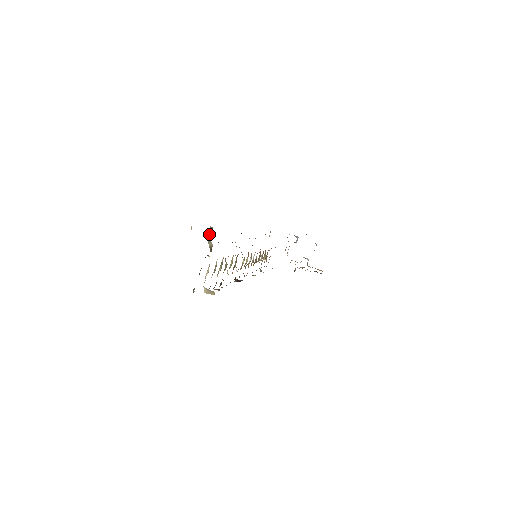
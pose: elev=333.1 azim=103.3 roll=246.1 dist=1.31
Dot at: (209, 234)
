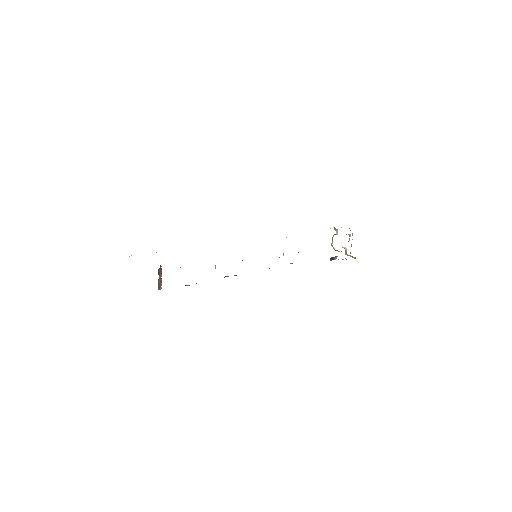
Dot at: occluded
